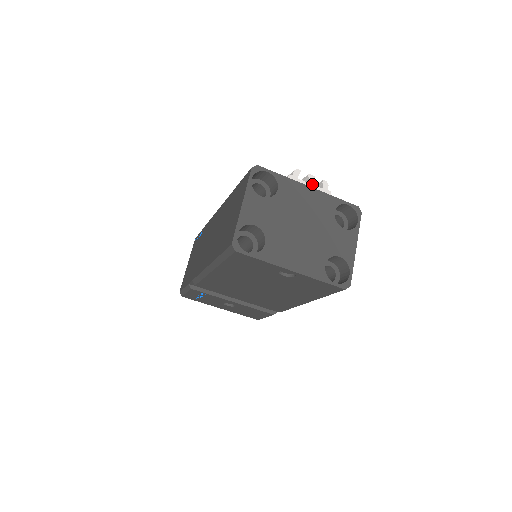
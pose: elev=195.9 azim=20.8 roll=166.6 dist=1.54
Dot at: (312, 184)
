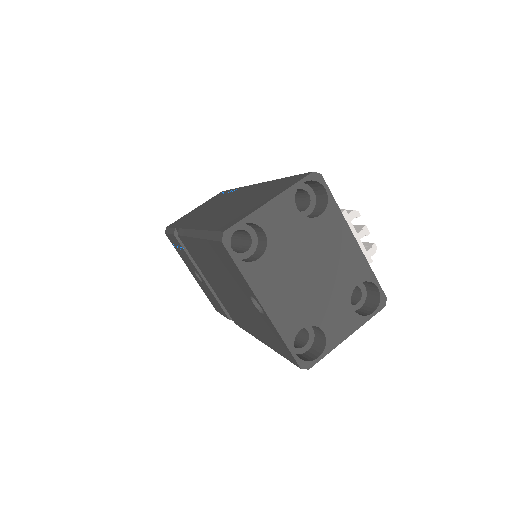
Dot at: (360, 238)
